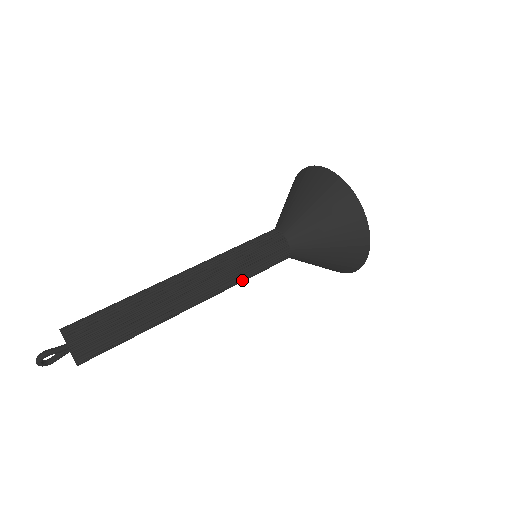
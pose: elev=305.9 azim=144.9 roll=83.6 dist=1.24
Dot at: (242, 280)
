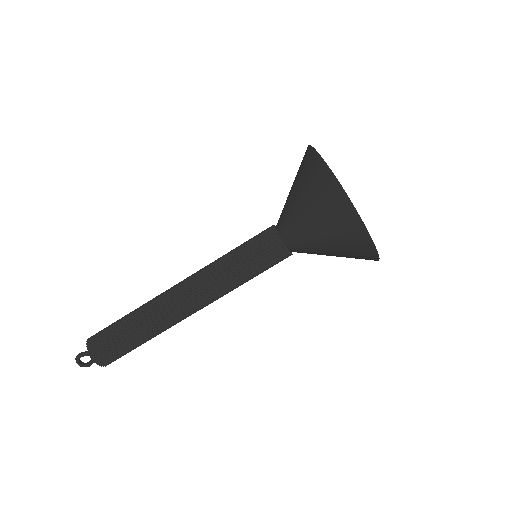
Dot at: (235, 280)
